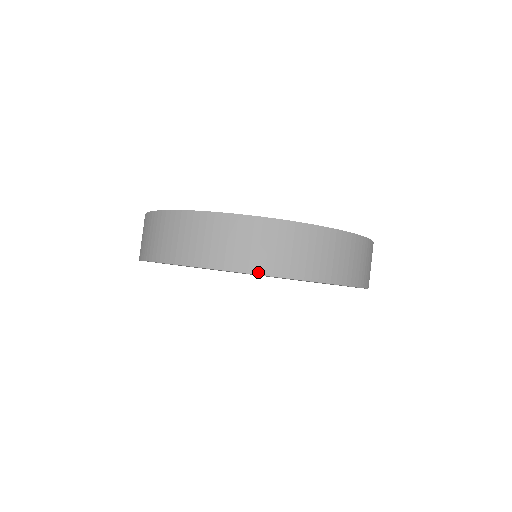
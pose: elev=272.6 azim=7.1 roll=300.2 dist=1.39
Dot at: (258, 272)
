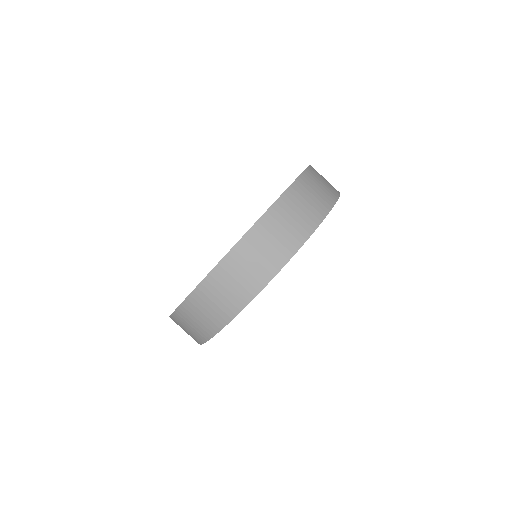
Dot at: (288, 258)
